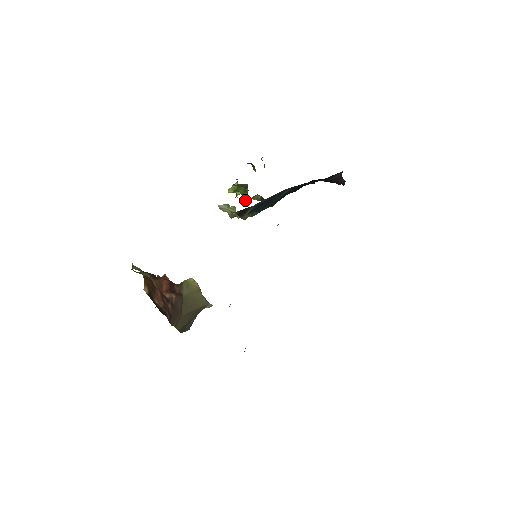
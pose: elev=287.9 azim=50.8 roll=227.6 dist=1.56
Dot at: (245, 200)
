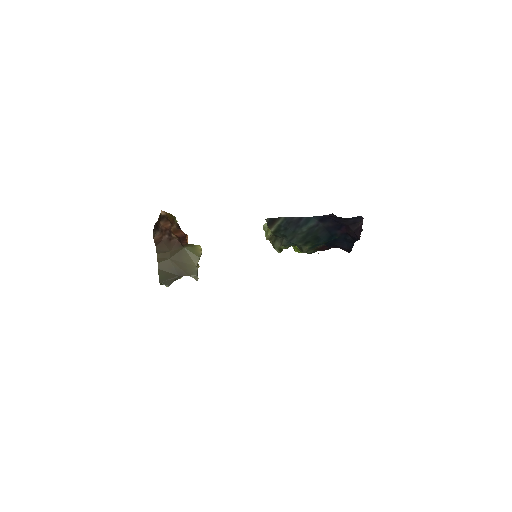
Dot at: occluded
